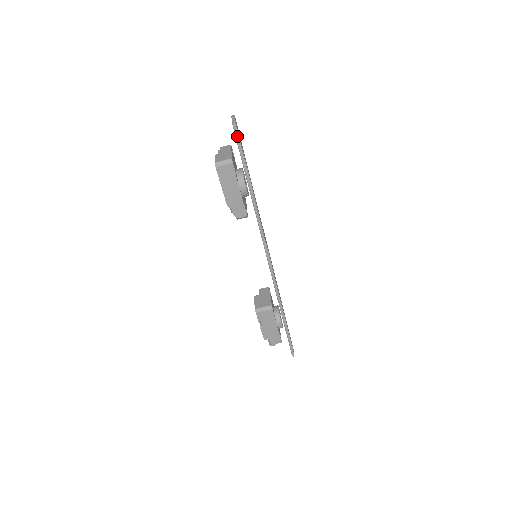
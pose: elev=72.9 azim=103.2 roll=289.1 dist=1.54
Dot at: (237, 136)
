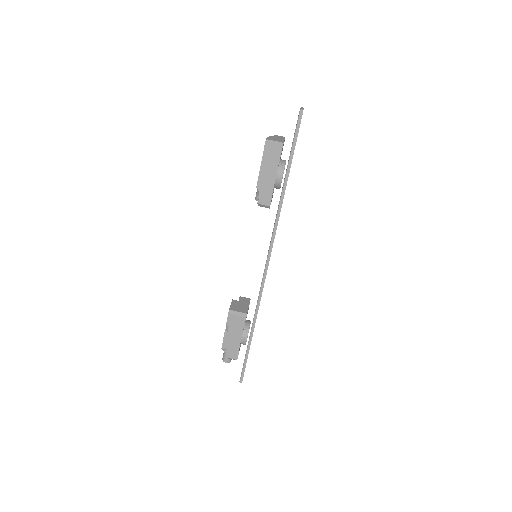
Dot at: (298, 124)
